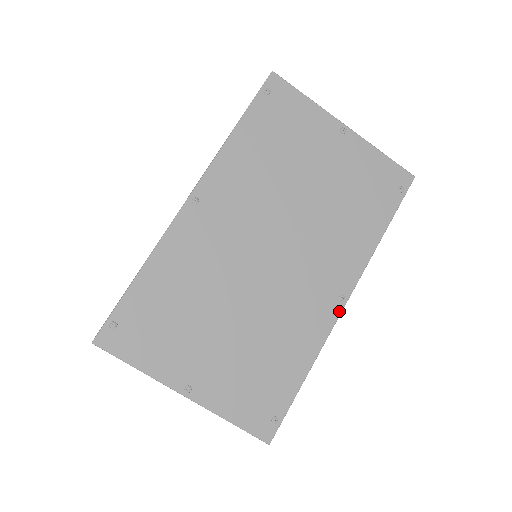
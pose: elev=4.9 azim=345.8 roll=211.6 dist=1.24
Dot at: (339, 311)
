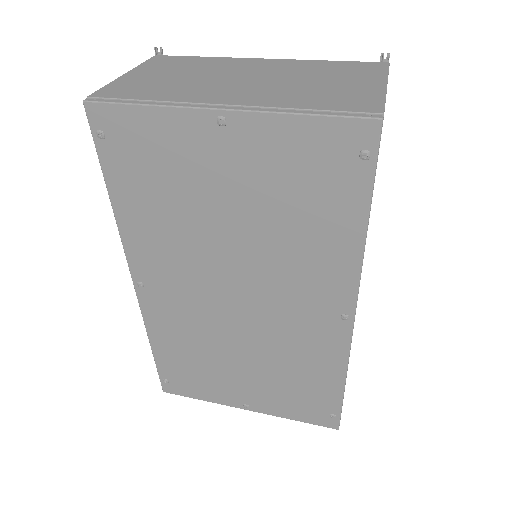
Dot at: (349, 330)
